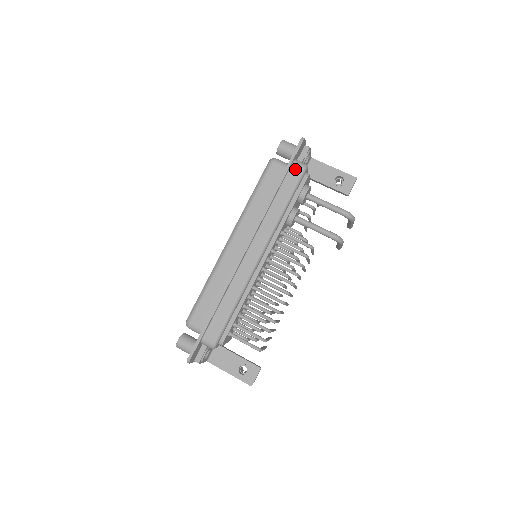
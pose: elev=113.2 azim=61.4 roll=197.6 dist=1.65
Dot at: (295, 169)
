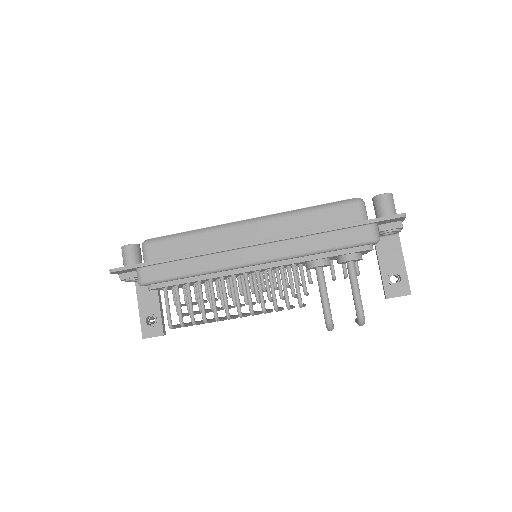
Dot at: (365, 231)
